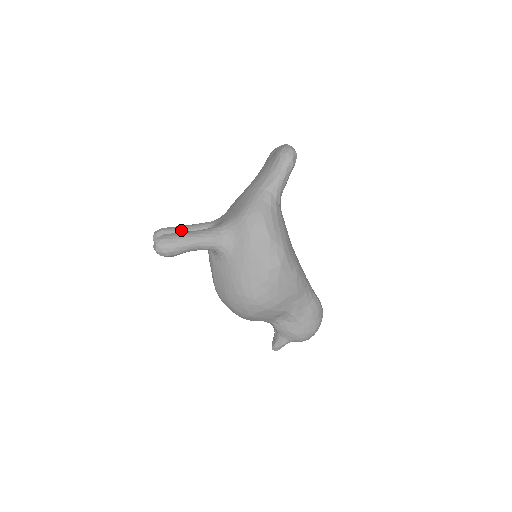
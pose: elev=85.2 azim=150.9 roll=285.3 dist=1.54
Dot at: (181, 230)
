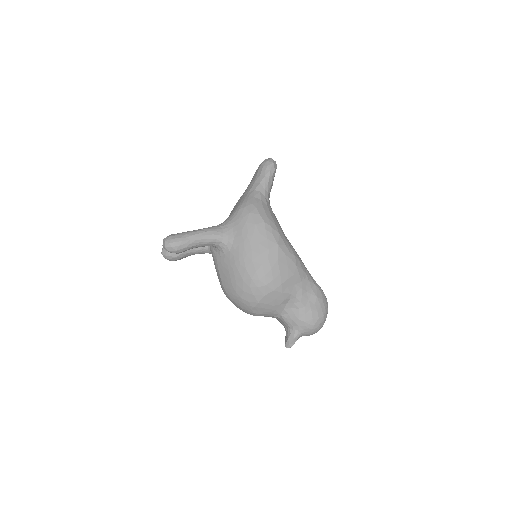
Dot at: occluded
